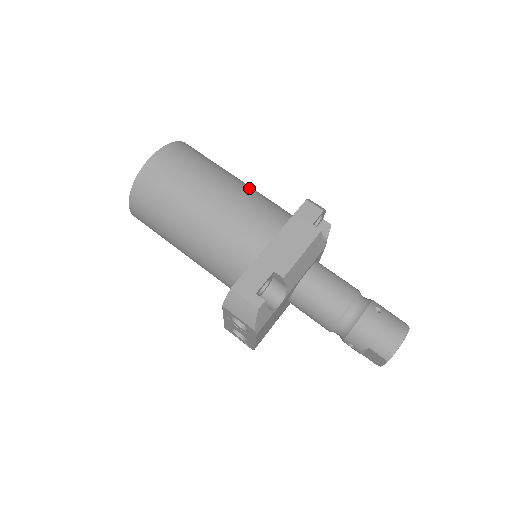
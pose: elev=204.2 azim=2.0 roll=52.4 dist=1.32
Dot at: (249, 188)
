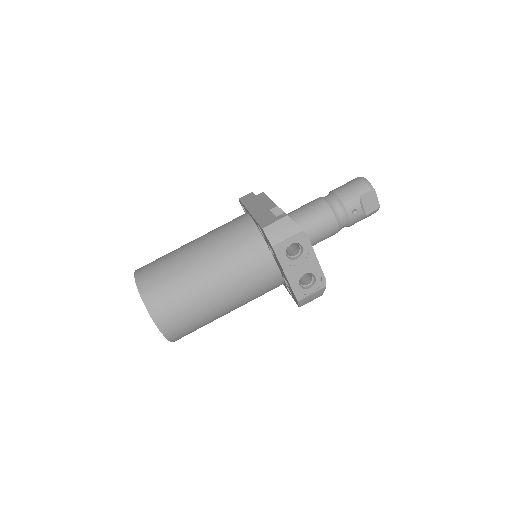
Dot at: occluded
